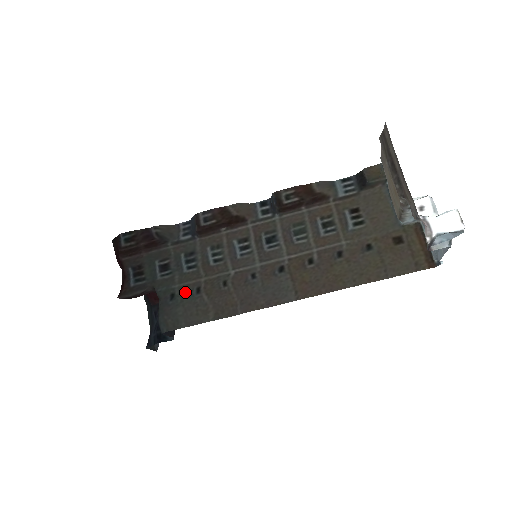
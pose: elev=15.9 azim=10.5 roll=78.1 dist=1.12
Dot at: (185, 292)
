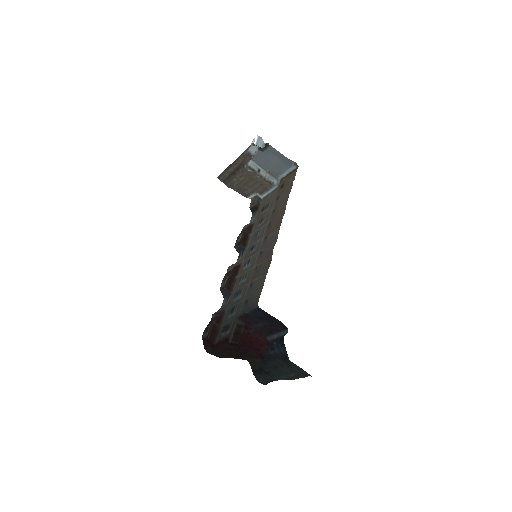
Dot at: (248, 294)
